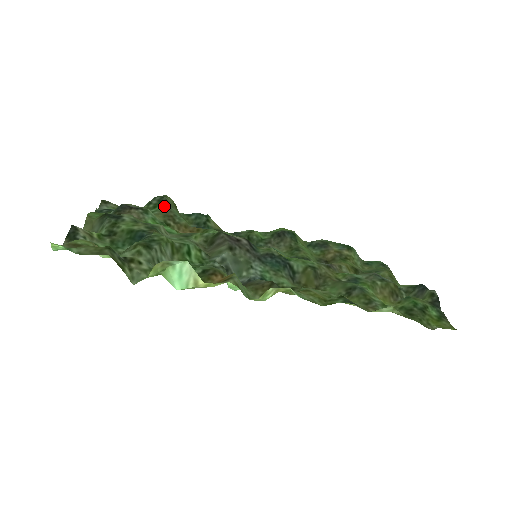
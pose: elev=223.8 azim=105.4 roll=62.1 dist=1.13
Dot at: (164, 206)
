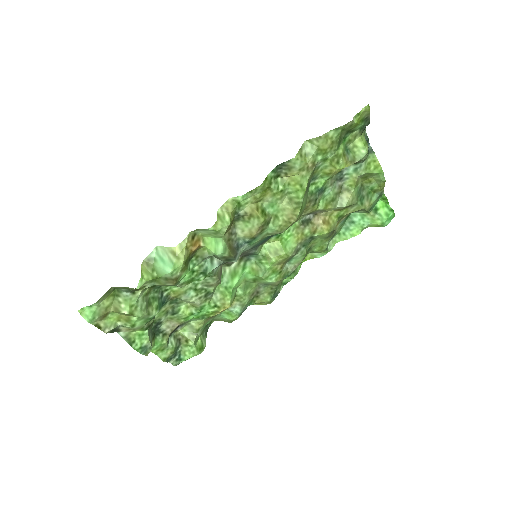
Dot at: occluded
